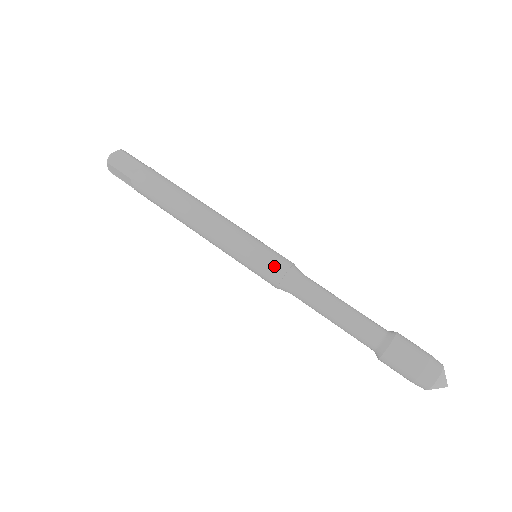
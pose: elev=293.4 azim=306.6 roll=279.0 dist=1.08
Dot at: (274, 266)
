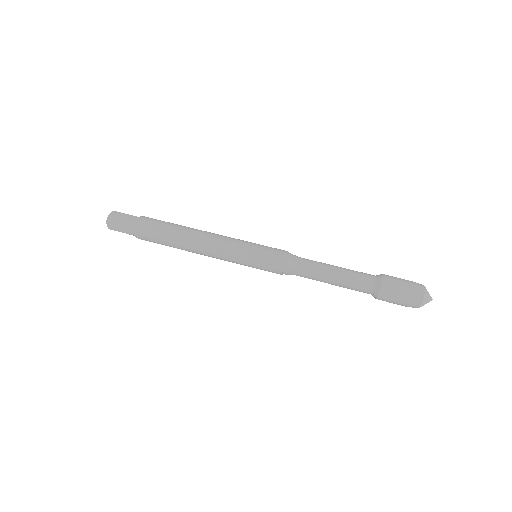
Dot at: (273, 264)
